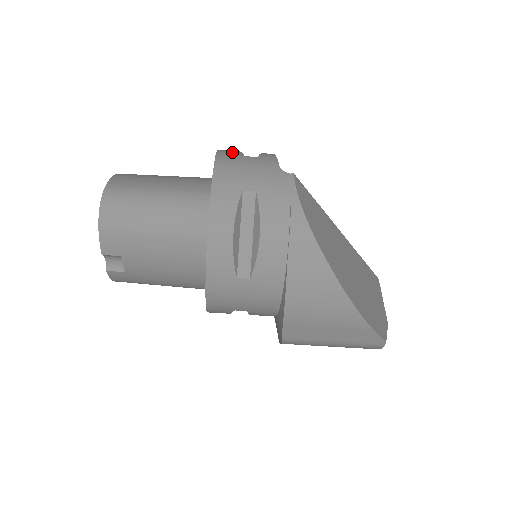
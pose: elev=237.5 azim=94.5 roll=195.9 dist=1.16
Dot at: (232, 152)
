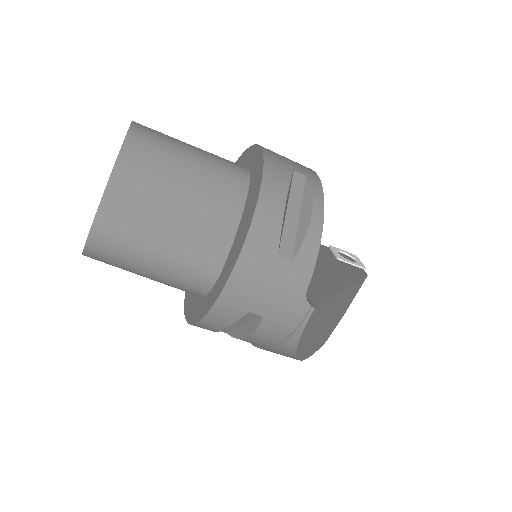
Dot at: (267, 237)
